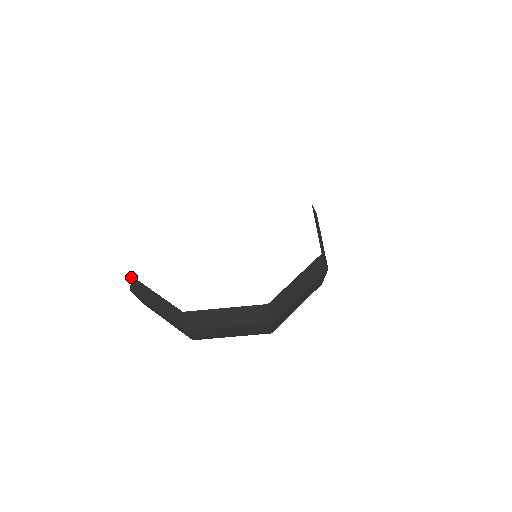
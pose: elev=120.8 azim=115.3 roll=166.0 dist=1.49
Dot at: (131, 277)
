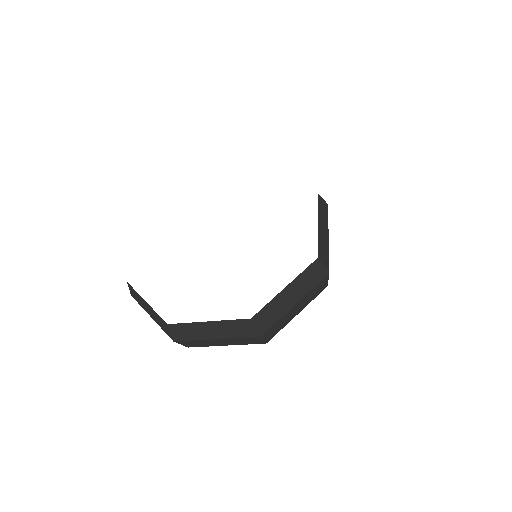
Dot at: (127, 283)
